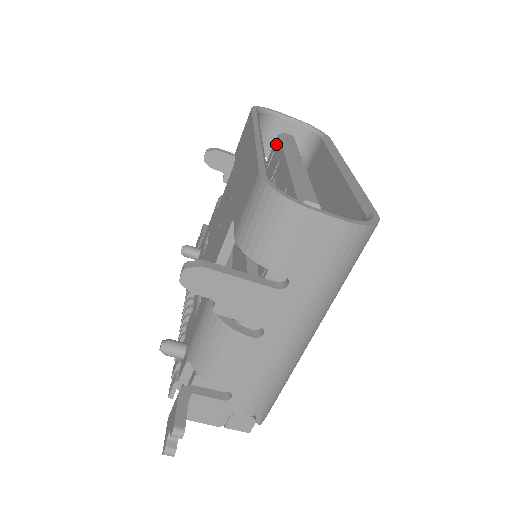
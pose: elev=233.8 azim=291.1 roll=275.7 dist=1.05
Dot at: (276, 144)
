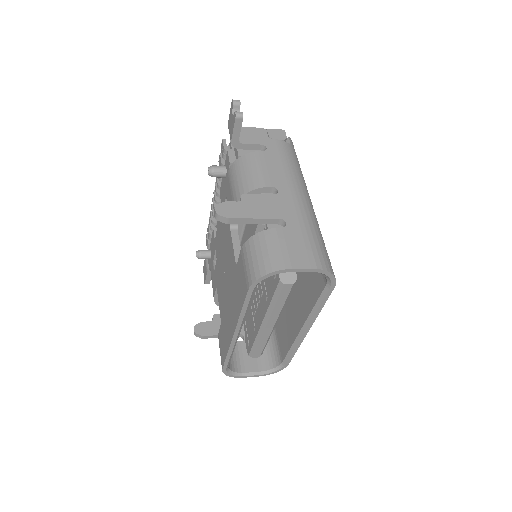
Dot at: (276, 279)
